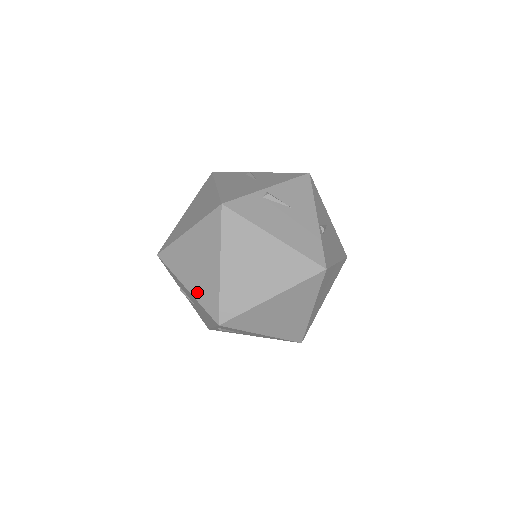
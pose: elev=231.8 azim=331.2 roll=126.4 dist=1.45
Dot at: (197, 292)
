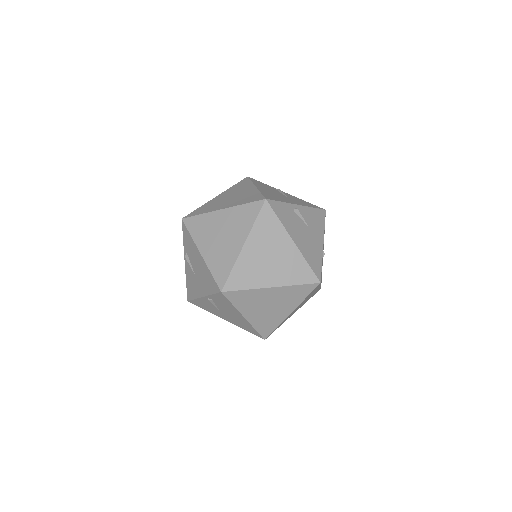
Dot at: (211, 260)
